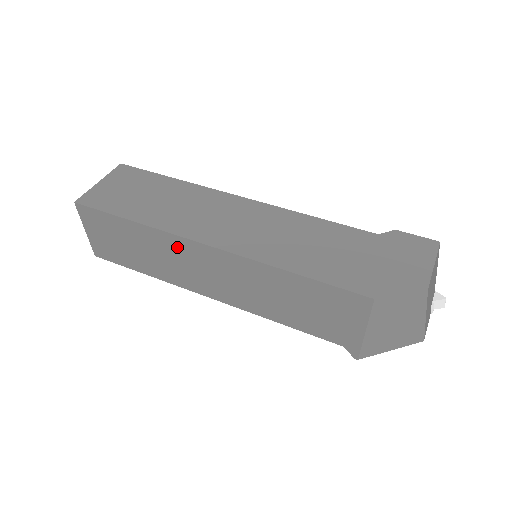
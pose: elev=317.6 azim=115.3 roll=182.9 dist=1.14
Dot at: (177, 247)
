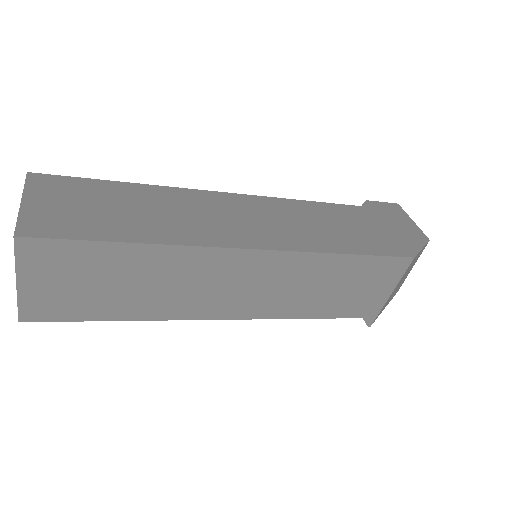
Dot at: (201, 264)
